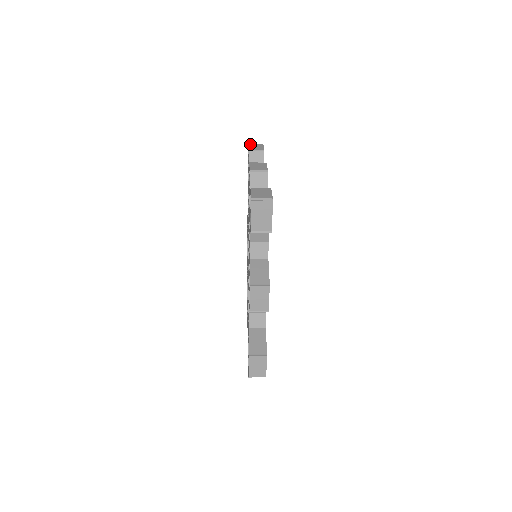
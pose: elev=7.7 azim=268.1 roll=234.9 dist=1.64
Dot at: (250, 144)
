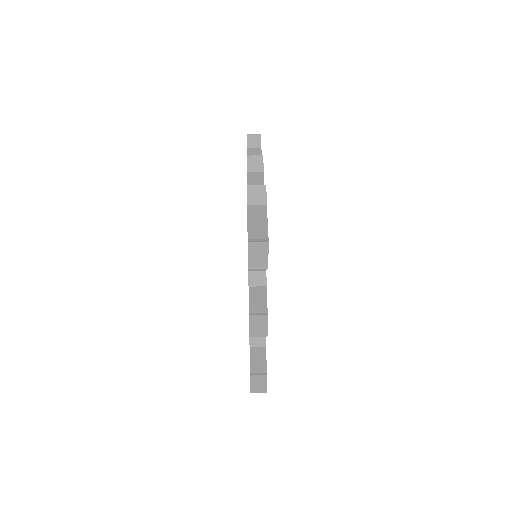
Dot at: (250, 244)
